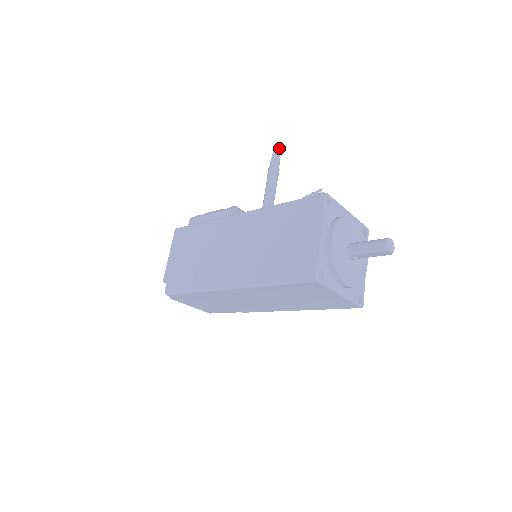
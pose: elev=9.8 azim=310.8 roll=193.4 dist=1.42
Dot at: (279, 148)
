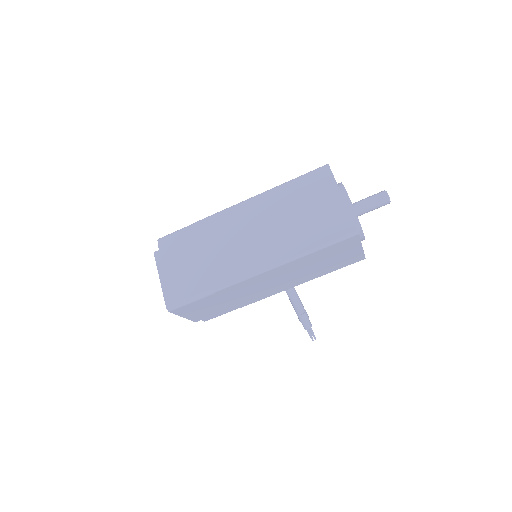
Dot at: occluded
